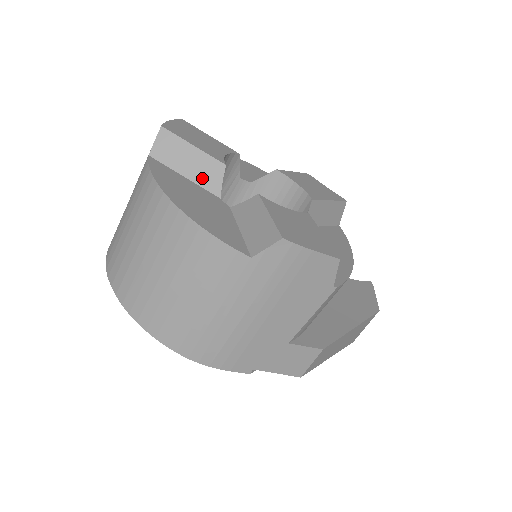
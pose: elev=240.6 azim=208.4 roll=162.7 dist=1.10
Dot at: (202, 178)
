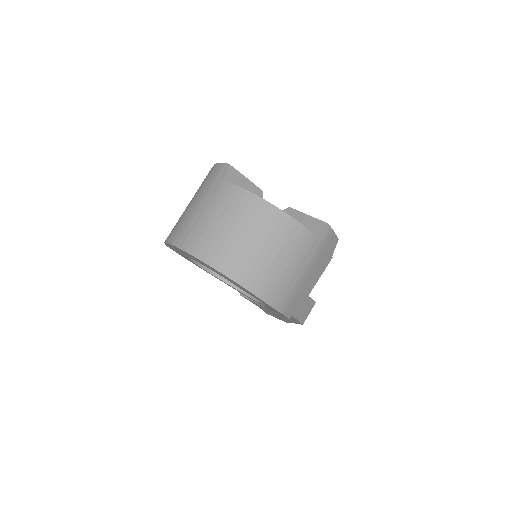
Dot at: occluded
